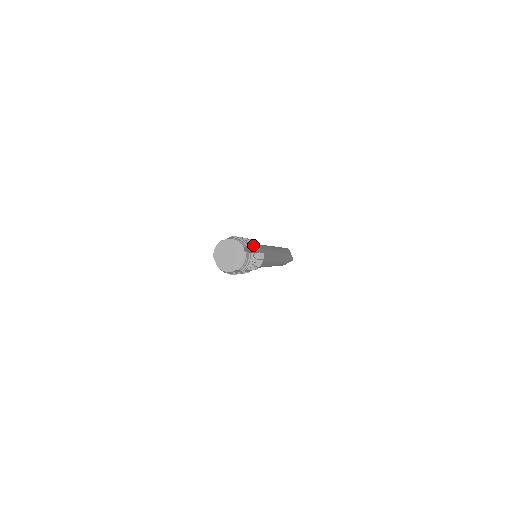
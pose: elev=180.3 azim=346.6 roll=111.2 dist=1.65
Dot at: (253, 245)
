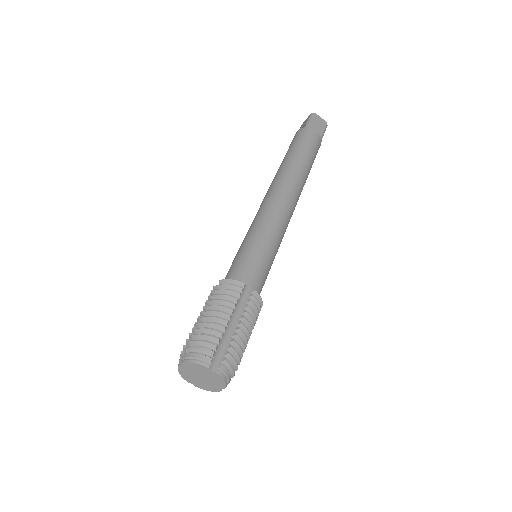
Dot at: (228, 317)
